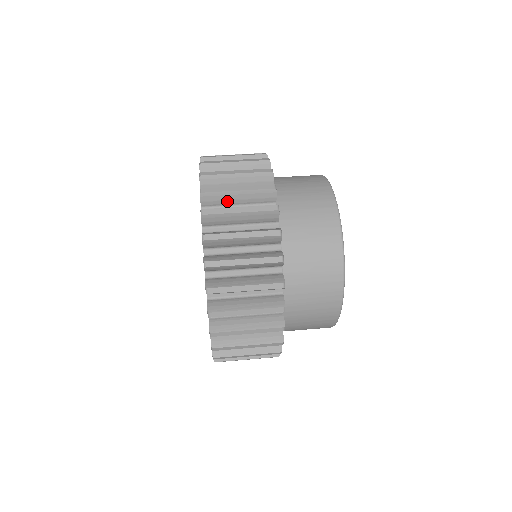
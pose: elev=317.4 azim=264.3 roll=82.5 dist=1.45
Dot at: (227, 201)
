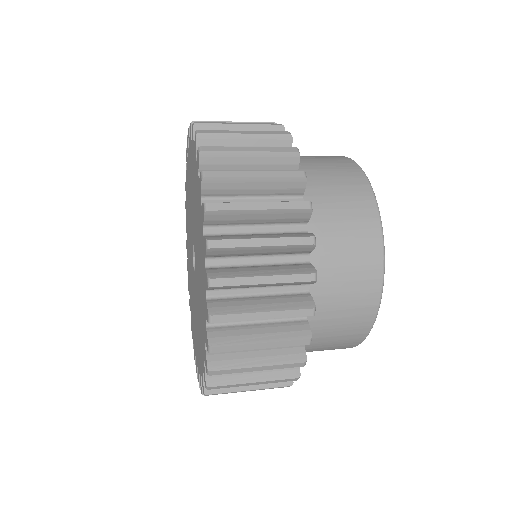
Dot at: (234, 166)
